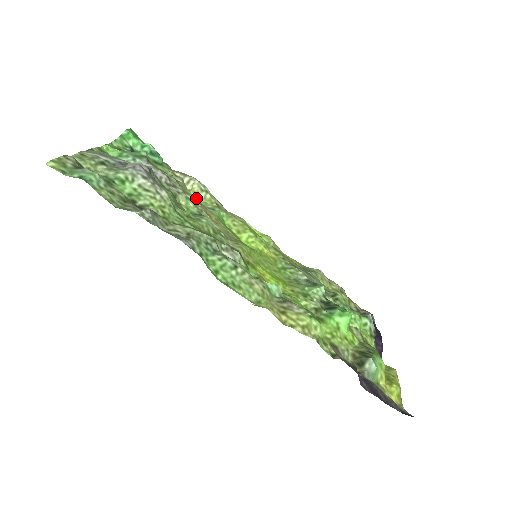
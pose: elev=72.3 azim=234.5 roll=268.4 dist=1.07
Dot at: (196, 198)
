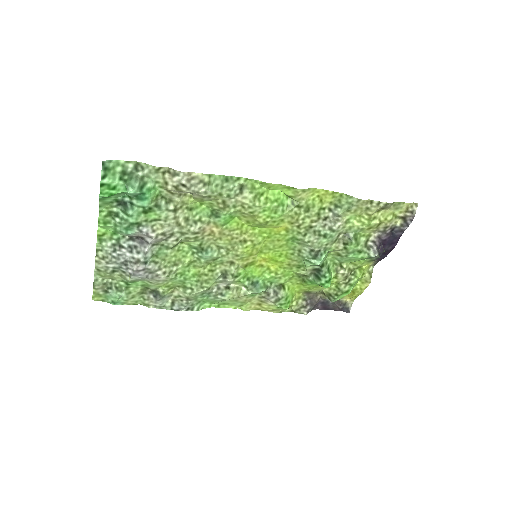
Dot at: (195, 230)
